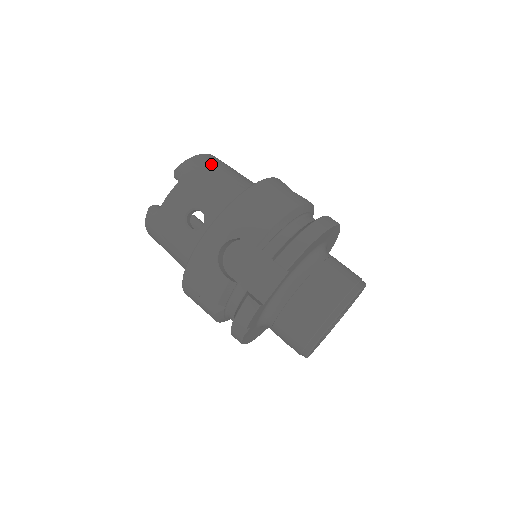
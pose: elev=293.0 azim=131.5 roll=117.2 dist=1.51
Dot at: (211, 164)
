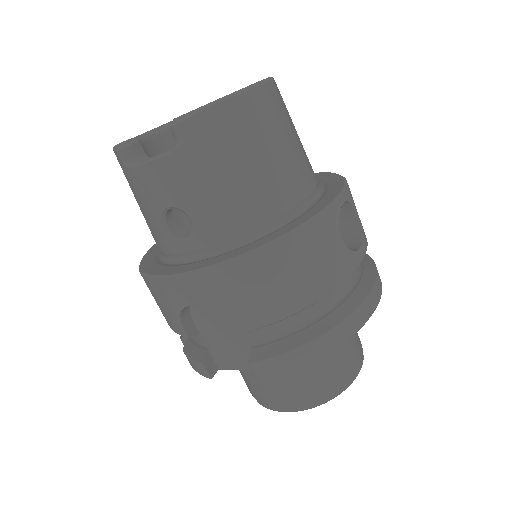
Dot at: (243, 131)
